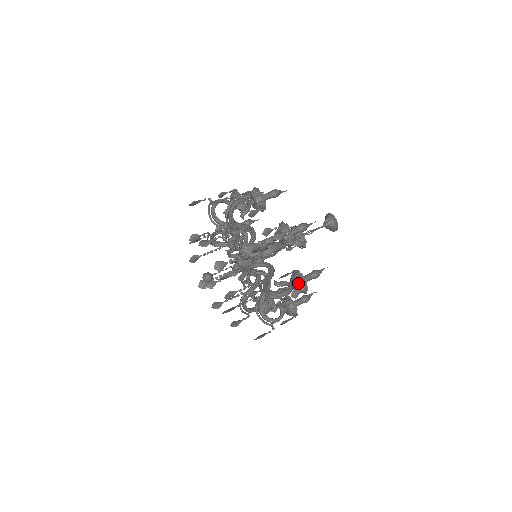
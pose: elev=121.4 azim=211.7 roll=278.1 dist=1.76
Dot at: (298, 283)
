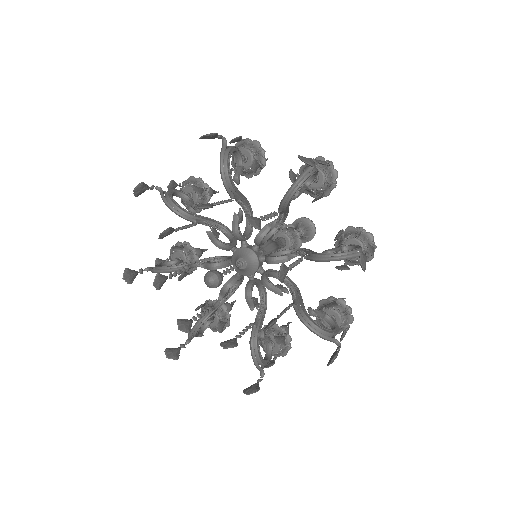
Dot at: (279, 352)
